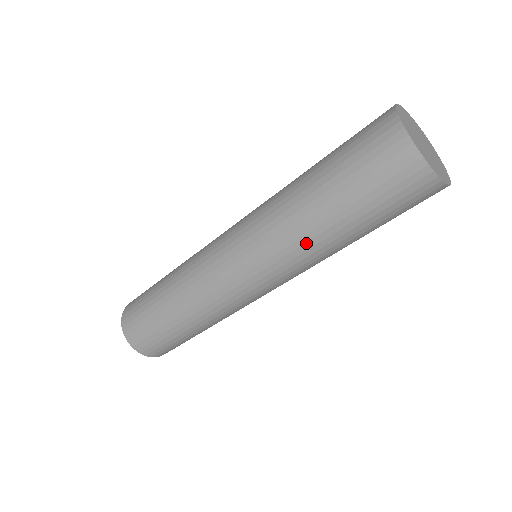
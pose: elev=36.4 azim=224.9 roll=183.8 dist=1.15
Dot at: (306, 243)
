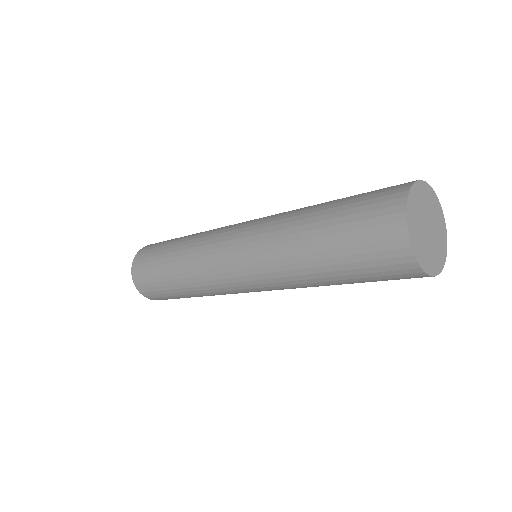
Dot at: (288, 264)
